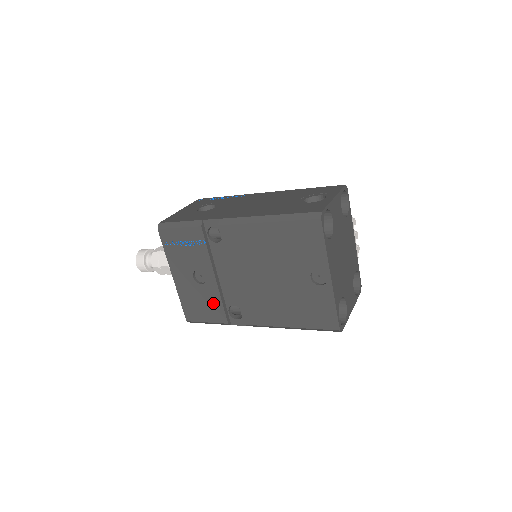
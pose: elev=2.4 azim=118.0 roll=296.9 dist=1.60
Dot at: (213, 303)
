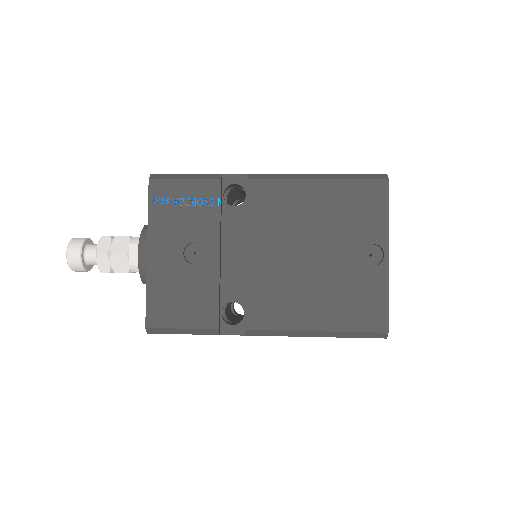
Dot at: (203, 295)
